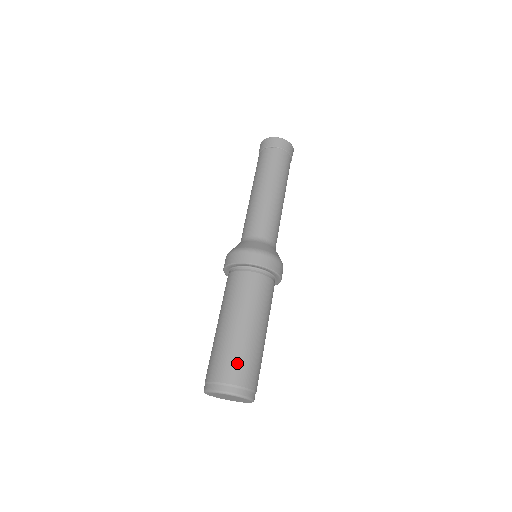
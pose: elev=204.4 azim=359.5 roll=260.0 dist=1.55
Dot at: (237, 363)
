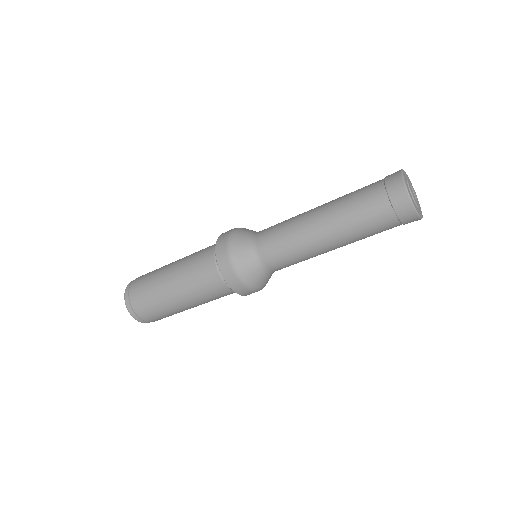
Dot at: (149, 307)
